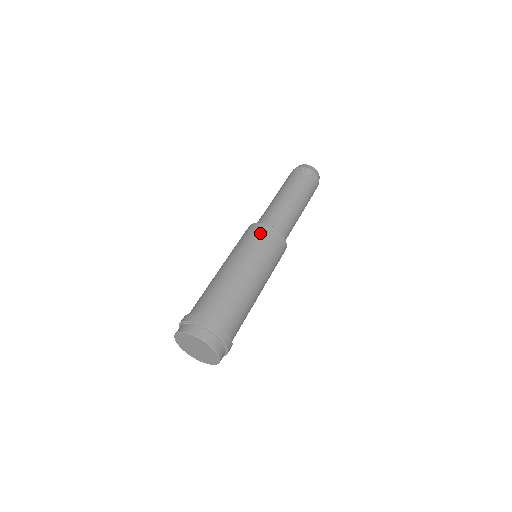
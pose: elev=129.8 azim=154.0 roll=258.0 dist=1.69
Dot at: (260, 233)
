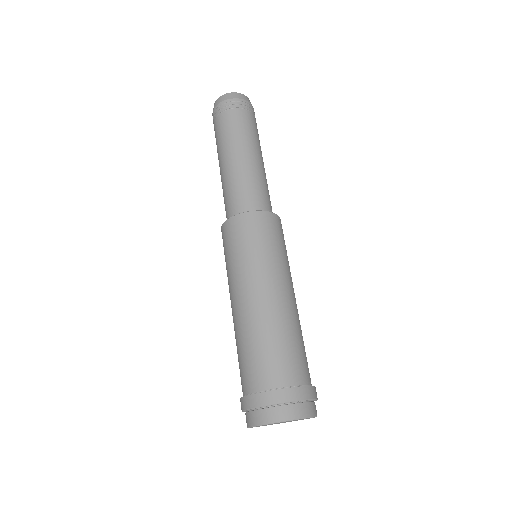
Dot at: (259, 229)
